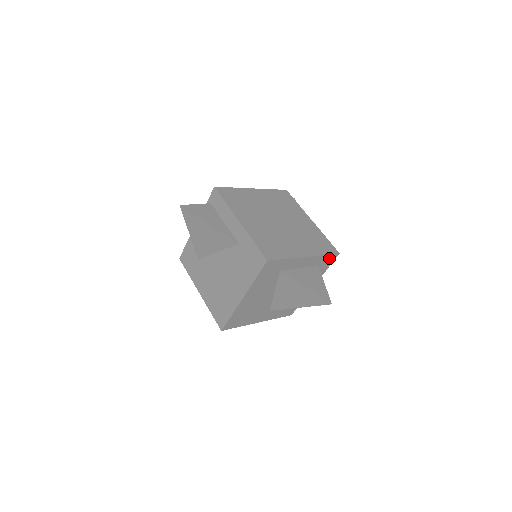
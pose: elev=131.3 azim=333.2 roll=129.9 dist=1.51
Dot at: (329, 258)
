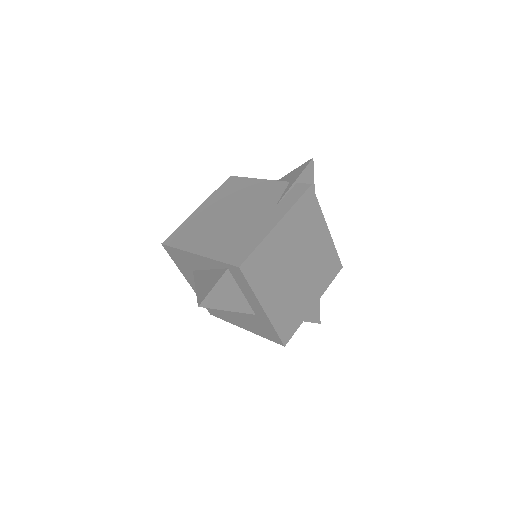
Dot at: occluded
